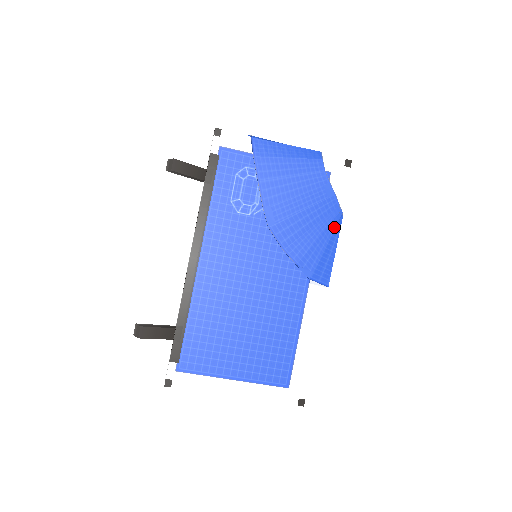
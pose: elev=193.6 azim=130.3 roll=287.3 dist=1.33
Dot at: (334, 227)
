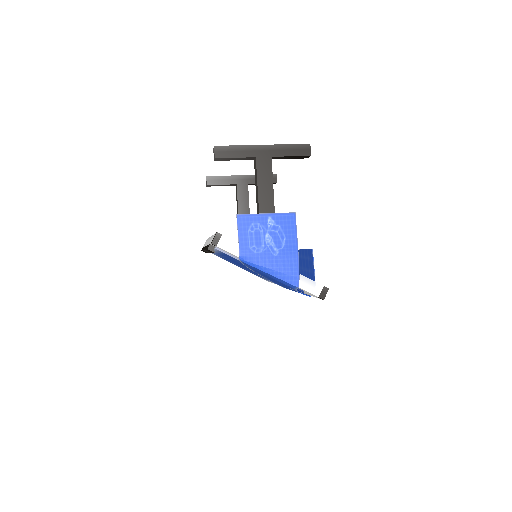
Dot at: occluded
